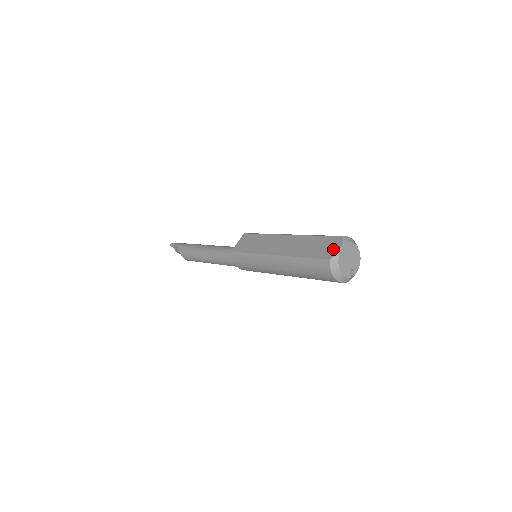
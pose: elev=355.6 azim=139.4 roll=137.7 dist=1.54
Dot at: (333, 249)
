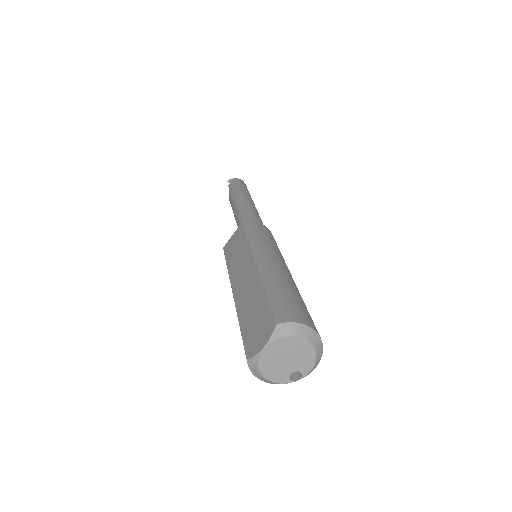
Dot at: (258, 342)
